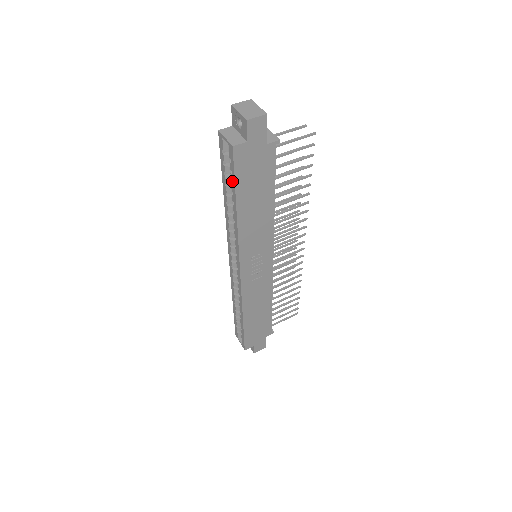
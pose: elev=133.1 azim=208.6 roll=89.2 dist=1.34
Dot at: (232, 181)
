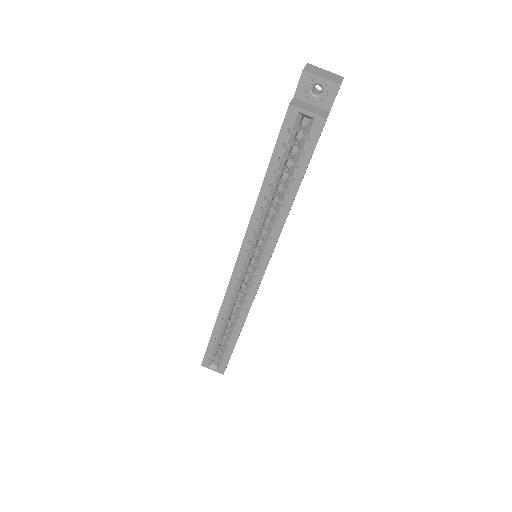
Dot at: (301, 164)
